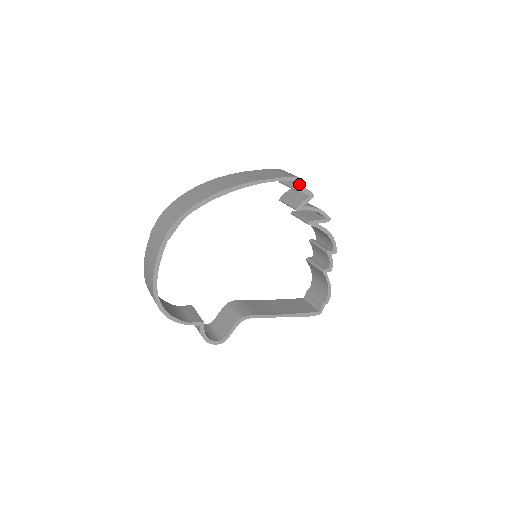
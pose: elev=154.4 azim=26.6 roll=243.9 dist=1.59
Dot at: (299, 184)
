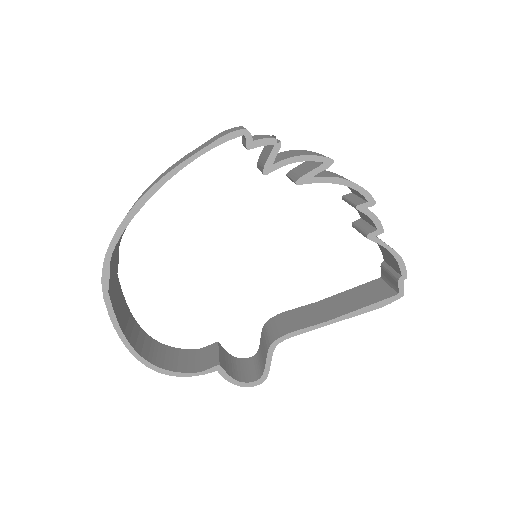
Dot at: (245, 138)
